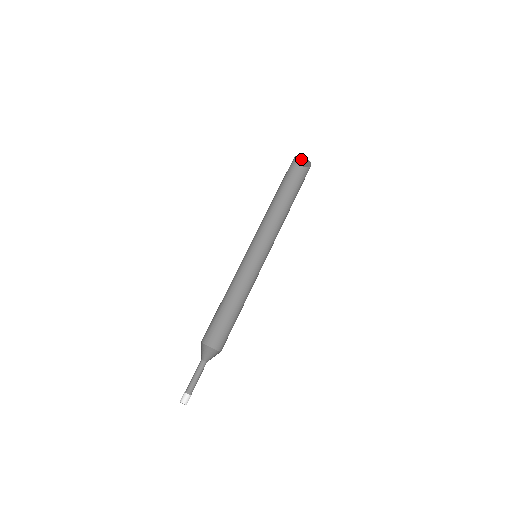
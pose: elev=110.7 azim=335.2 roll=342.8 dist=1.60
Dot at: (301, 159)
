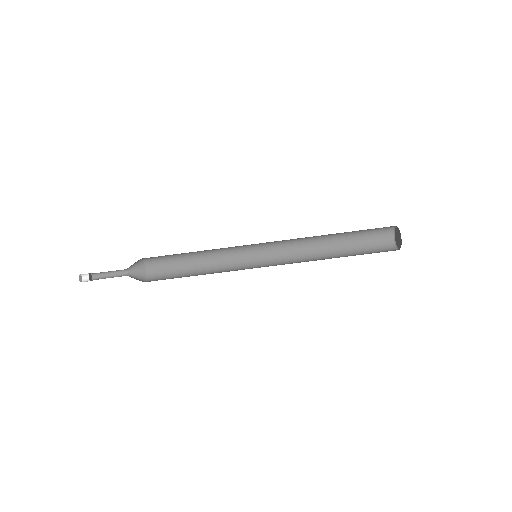
Dot at: (399, 234)
